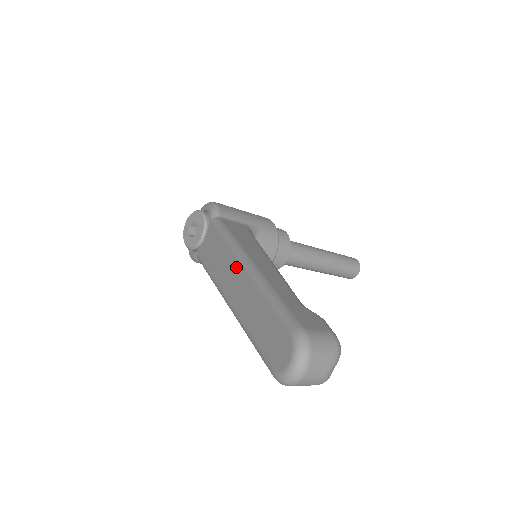
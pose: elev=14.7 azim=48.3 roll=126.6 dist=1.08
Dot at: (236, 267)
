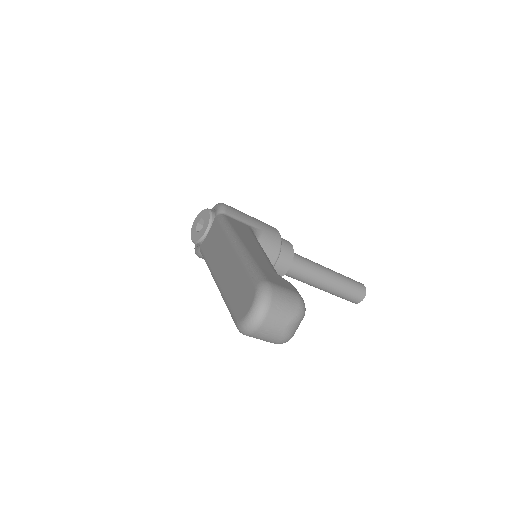
Dot at: (226, 247)
